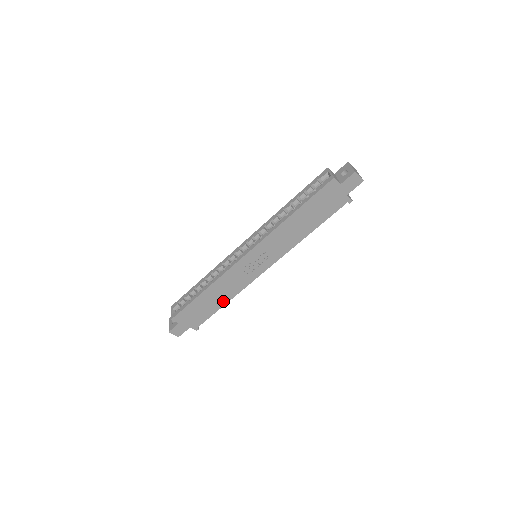
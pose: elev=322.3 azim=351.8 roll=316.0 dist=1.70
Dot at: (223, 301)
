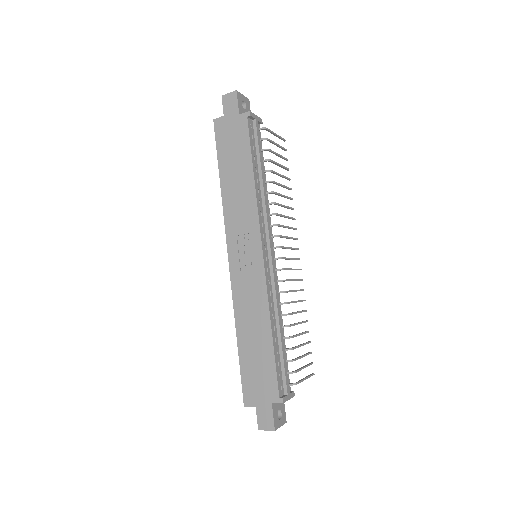
Dot at: (266, 333)
